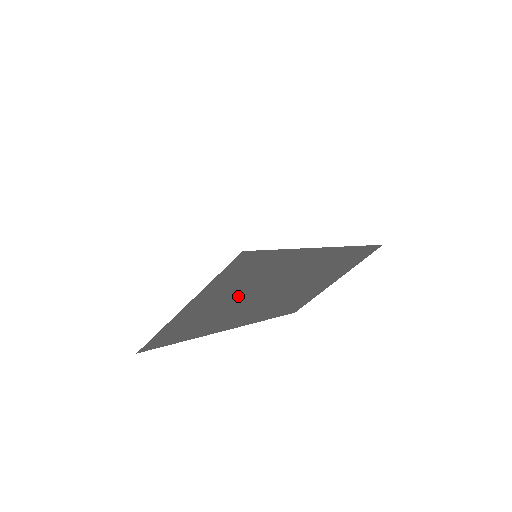
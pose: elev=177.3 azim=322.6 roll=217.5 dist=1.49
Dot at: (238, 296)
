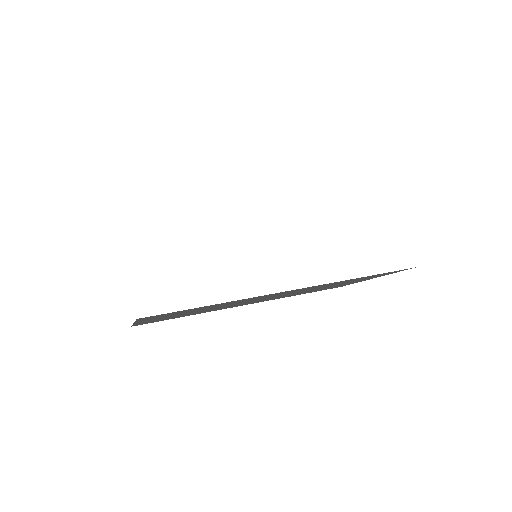
Dot at: (202, 310)
